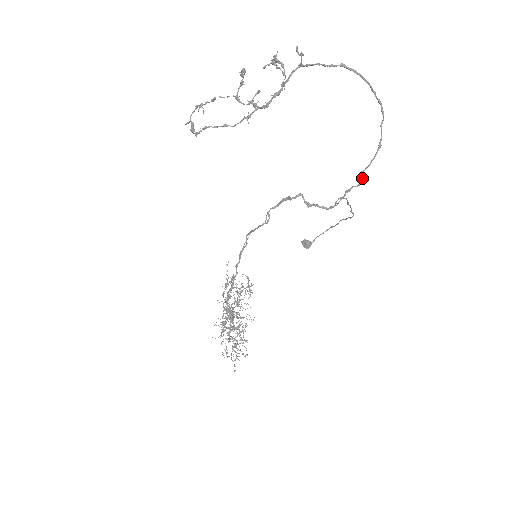
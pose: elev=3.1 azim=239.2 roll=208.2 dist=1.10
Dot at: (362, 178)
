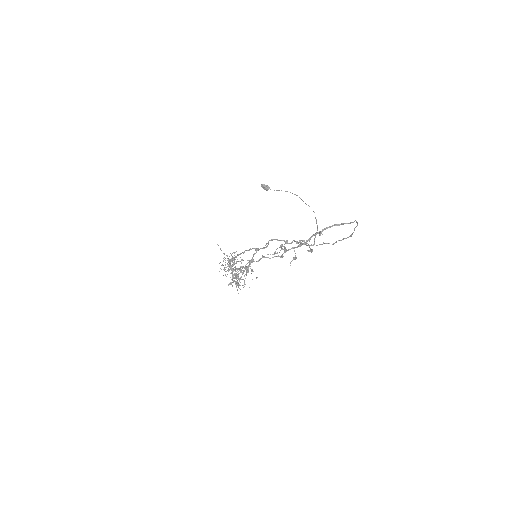
Dot at: occluded
